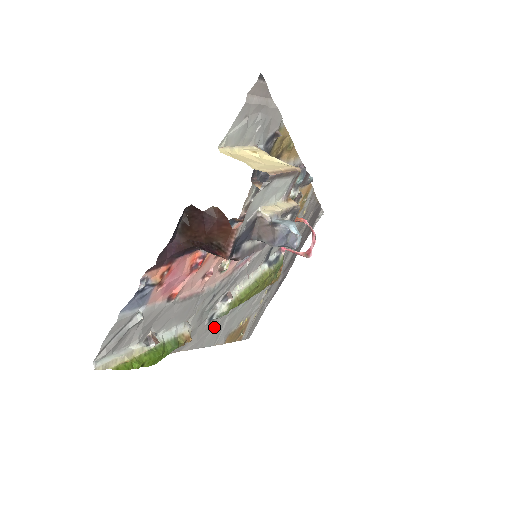
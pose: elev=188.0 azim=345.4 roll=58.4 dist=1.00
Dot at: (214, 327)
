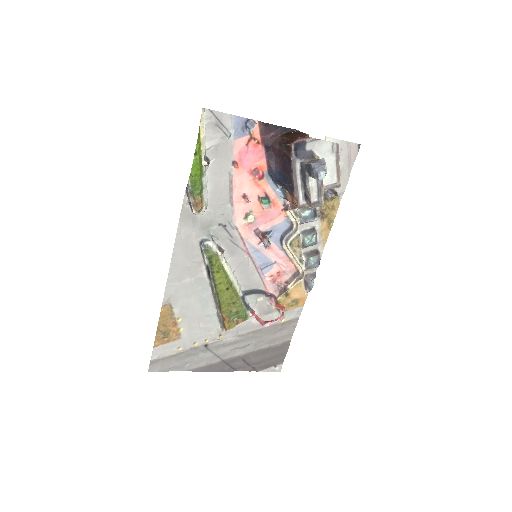
Dot at: (190, 261)
